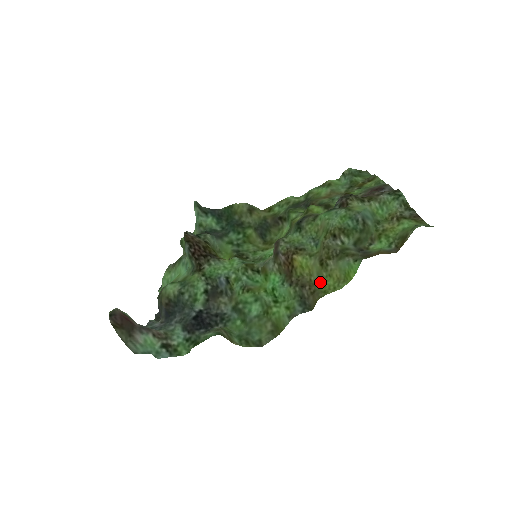
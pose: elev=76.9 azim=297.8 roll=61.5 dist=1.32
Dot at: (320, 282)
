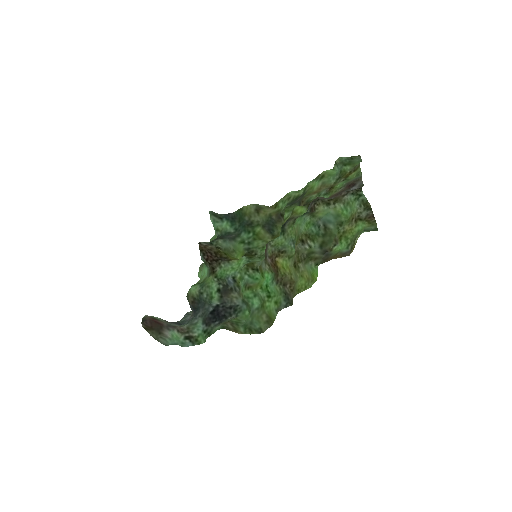
Dot at: (297, 281)
